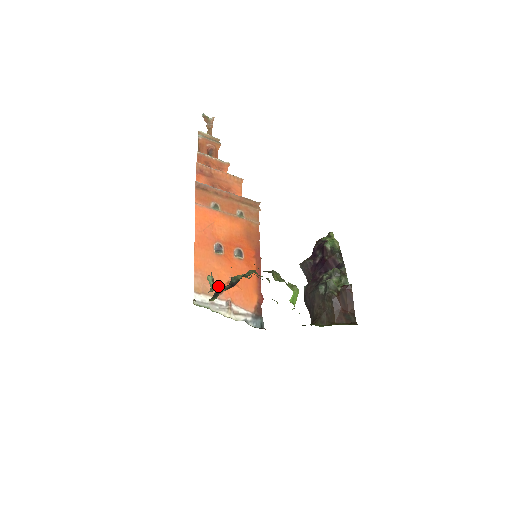
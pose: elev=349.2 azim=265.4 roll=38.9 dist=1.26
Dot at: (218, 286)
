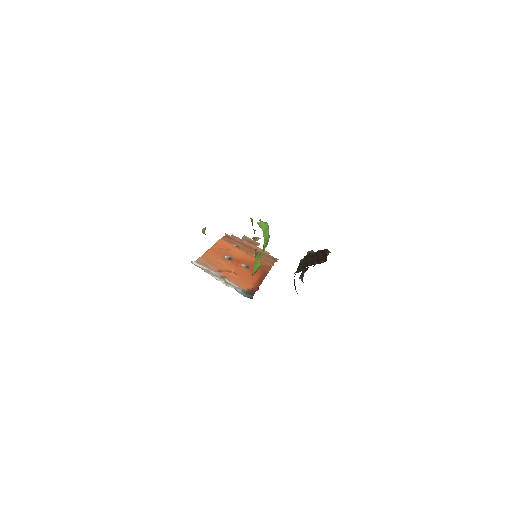
Dot at: (218, 268)
